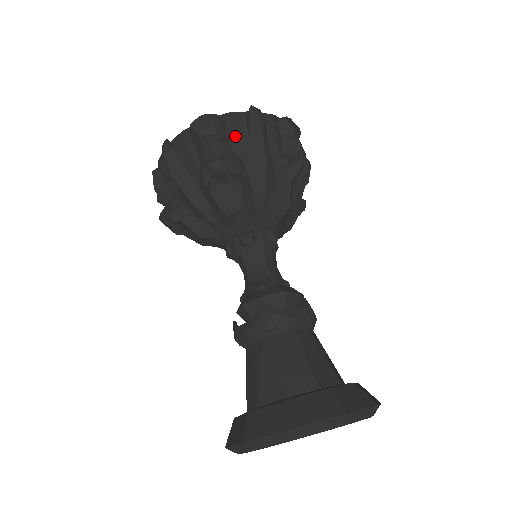
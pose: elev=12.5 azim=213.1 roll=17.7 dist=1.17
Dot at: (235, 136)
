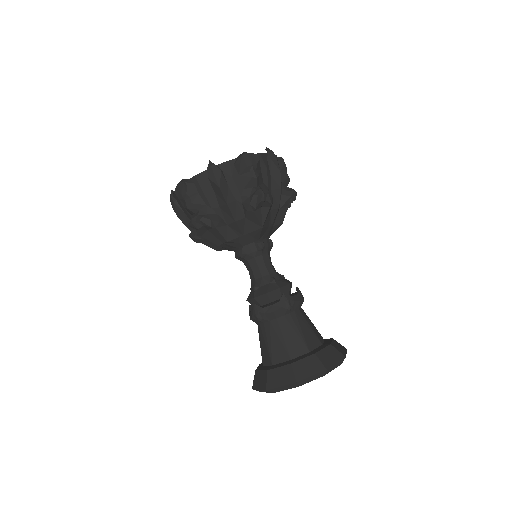
Dot at: (203, 194)
